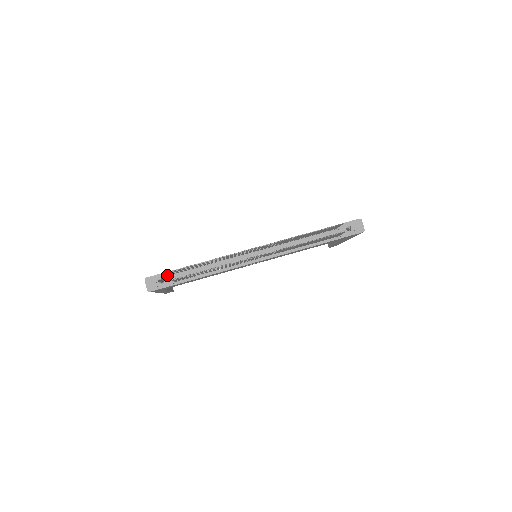
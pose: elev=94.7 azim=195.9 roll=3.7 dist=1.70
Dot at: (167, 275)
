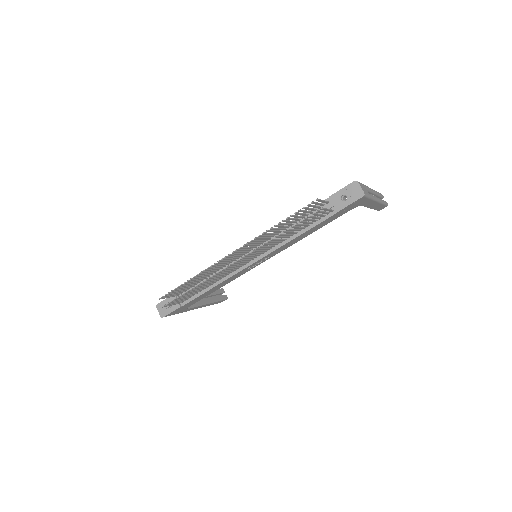
Dot at: (173, 298)
